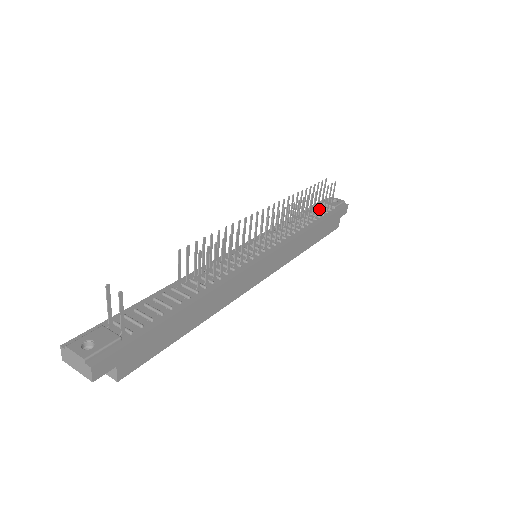
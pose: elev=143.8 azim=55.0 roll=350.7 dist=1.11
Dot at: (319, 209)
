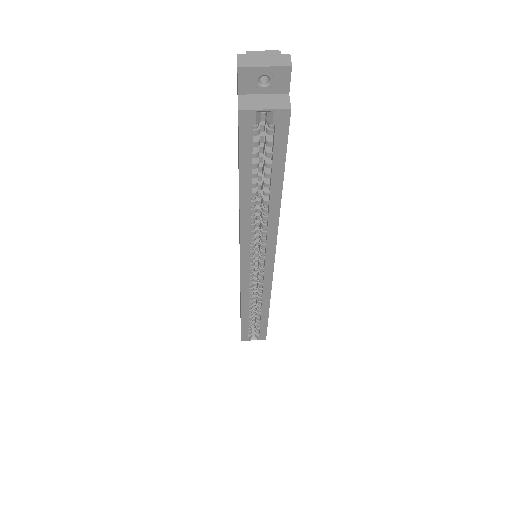
Dot at: occluded
